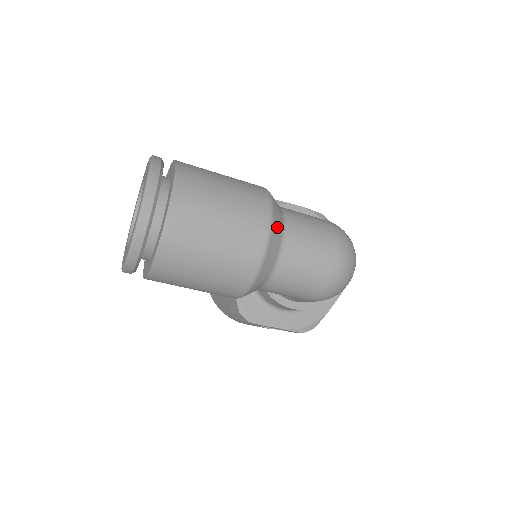
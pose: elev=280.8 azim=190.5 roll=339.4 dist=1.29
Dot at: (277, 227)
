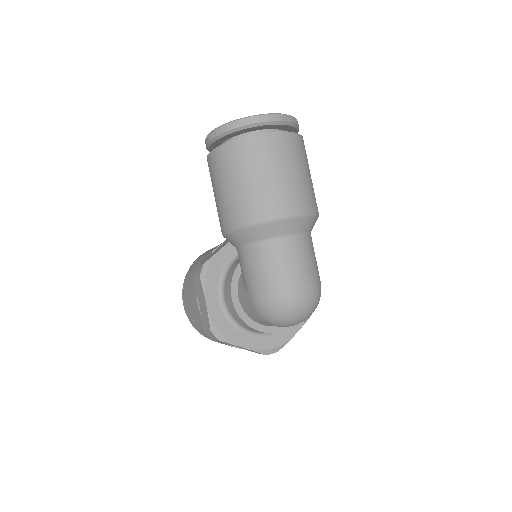
Dot at: (300, 224)
